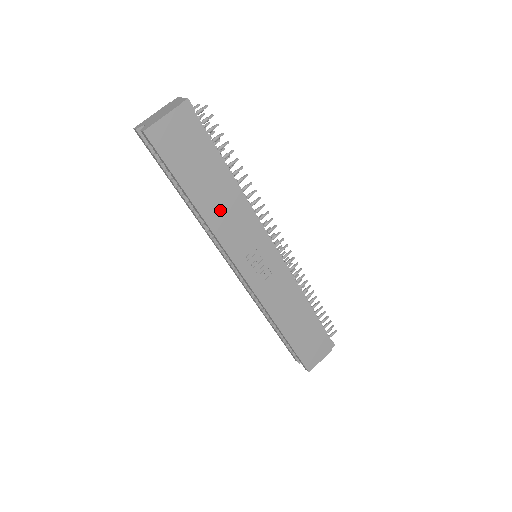
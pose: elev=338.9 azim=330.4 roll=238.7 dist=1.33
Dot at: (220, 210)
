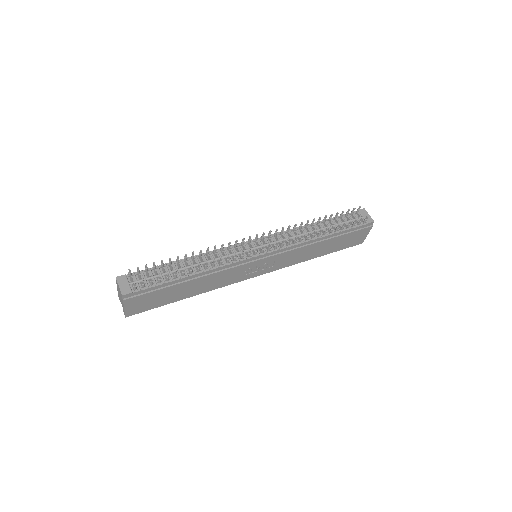
Dot at: (205, 285)
